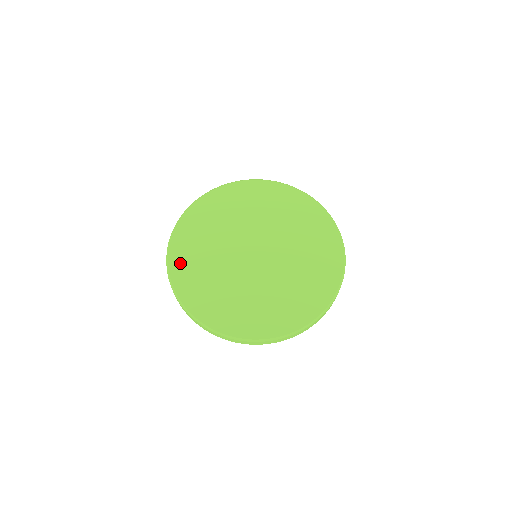
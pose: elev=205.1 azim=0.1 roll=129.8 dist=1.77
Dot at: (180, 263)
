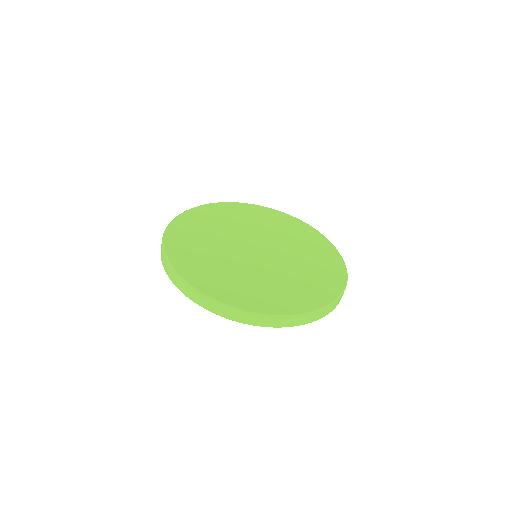
Dot at: (181, 256)
